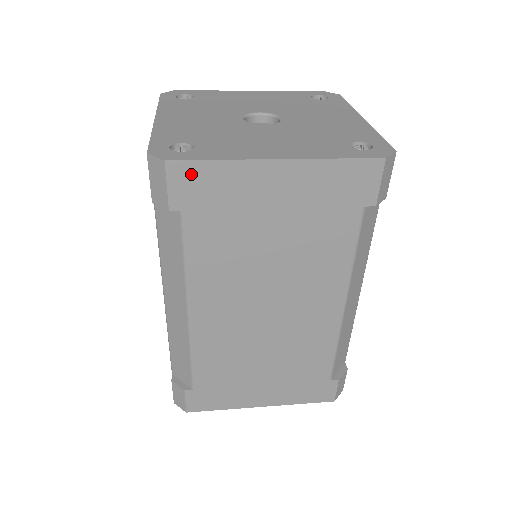
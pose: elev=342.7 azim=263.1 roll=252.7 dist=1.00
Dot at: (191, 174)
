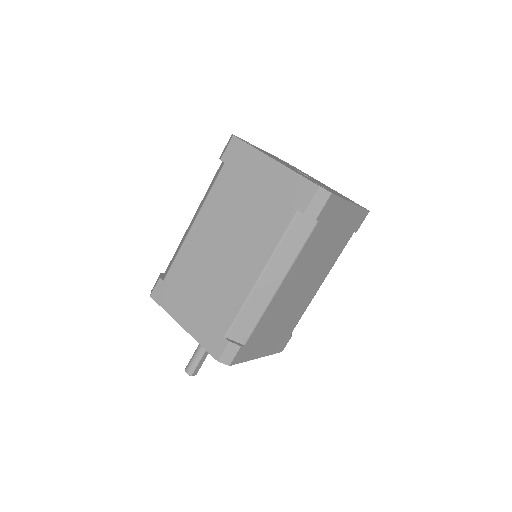
Dot at: (333, 202)
